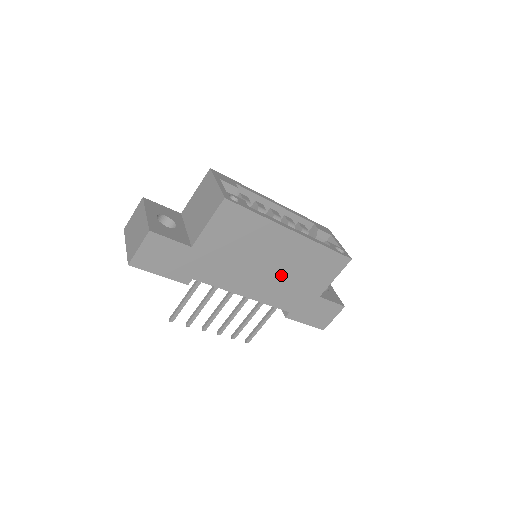
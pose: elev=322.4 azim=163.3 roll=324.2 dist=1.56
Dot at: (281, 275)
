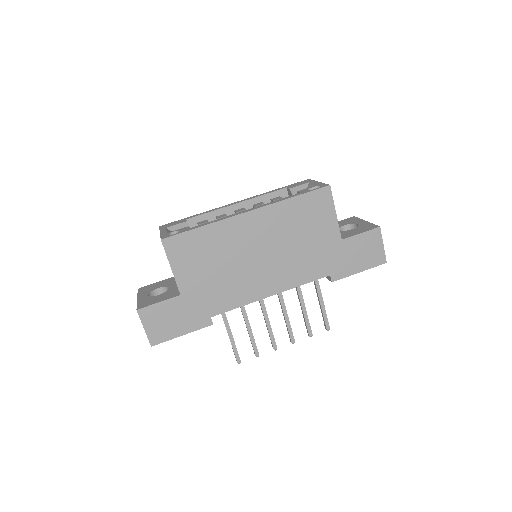
Dot at: (281, 253)
